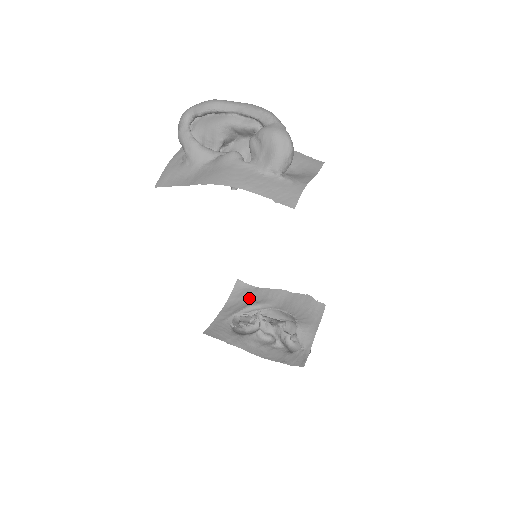
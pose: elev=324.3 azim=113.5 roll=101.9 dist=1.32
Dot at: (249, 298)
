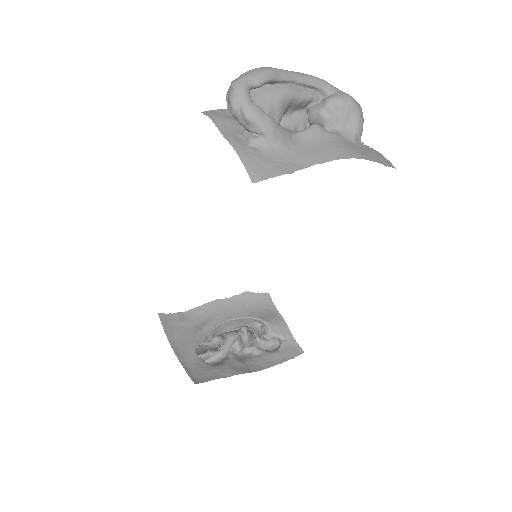
Dot at: (187, 326)
